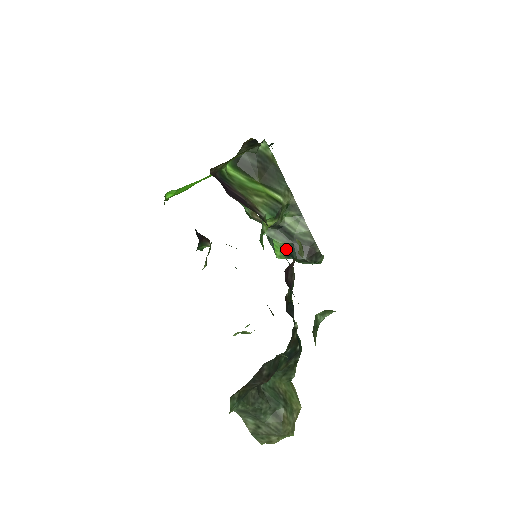
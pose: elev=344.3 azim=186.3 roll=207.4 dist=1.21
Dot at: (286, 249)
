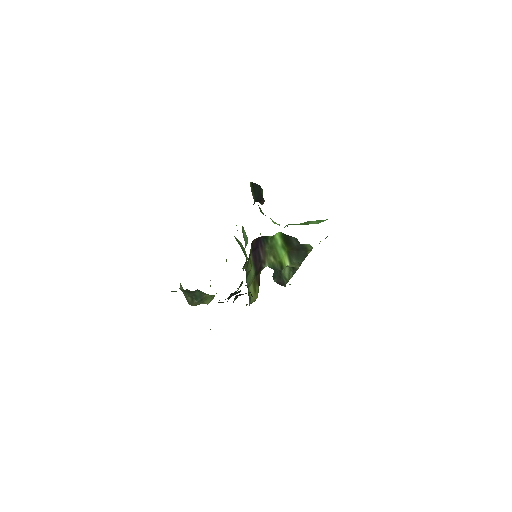
Dot at: occluded
